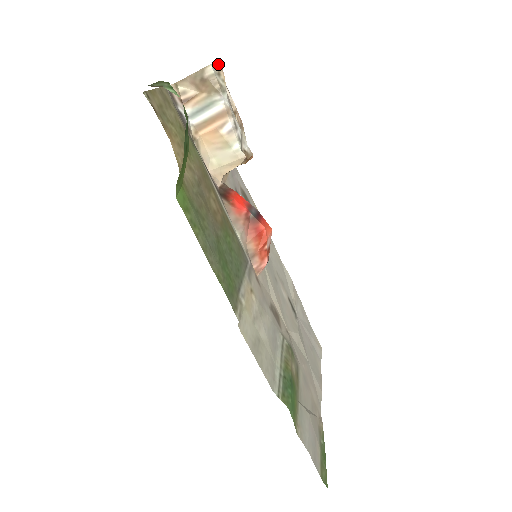
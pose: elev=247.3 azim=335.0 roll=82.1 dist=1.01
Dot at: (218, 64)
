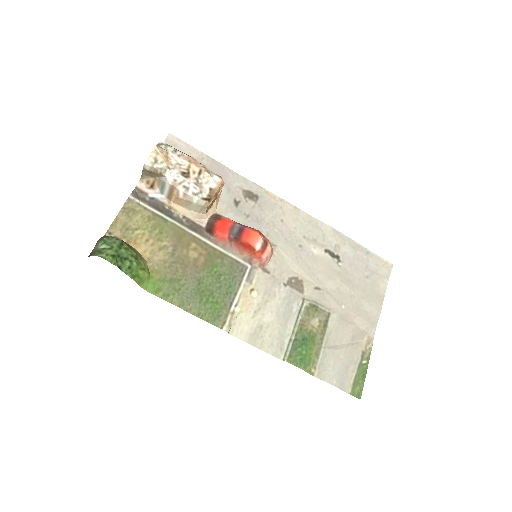
Dot at: (153, 153)
